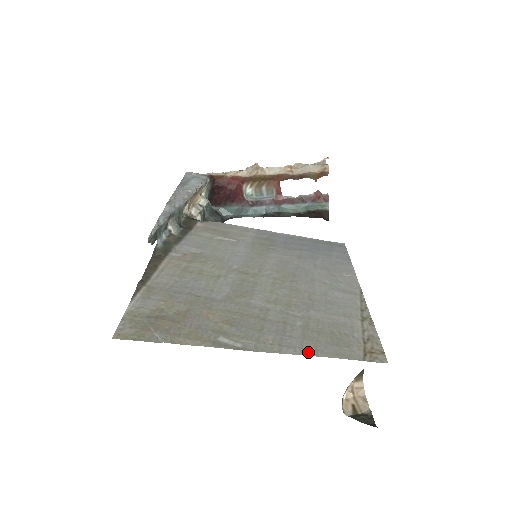
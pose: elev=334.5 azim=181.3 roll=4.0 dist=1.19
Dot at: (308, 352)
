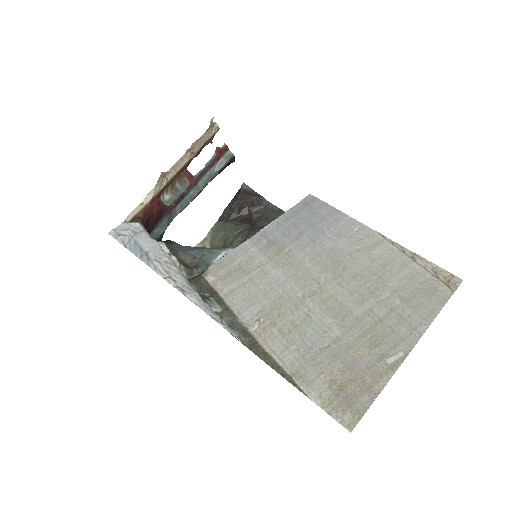
Dot at: (431, 318)
